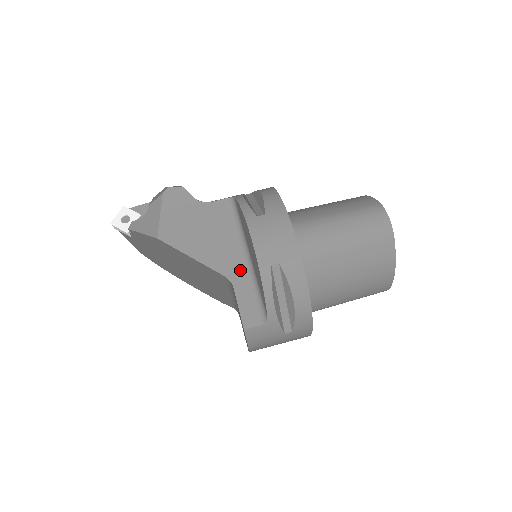
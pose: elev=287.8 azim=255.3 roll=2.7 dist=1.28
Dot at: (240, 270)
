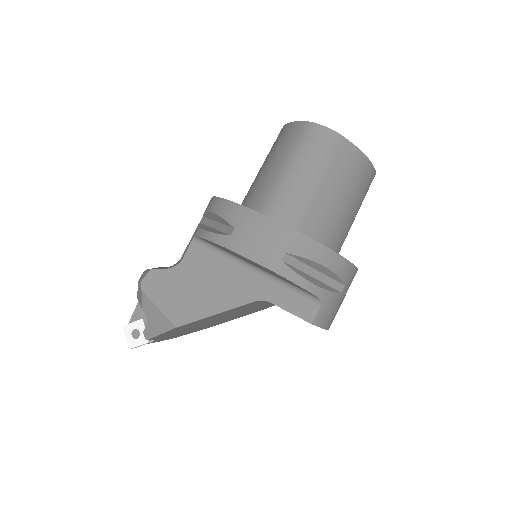
Dot at: (260, 285)
